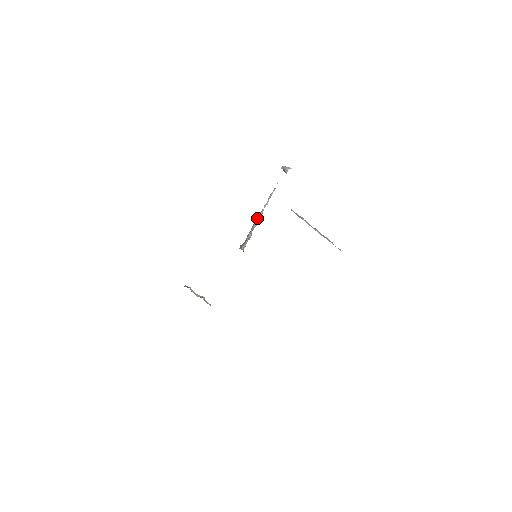
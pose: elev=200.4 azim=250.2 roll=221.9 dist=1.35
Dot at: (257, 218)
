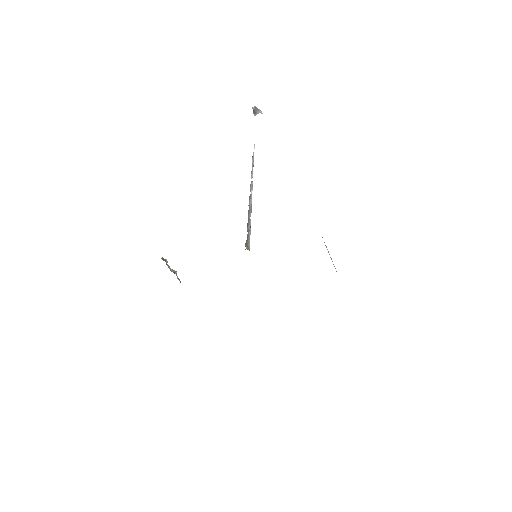
Dot at: (251, 197)
